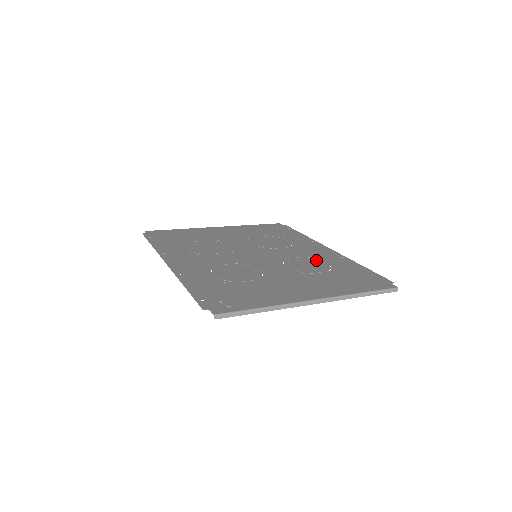
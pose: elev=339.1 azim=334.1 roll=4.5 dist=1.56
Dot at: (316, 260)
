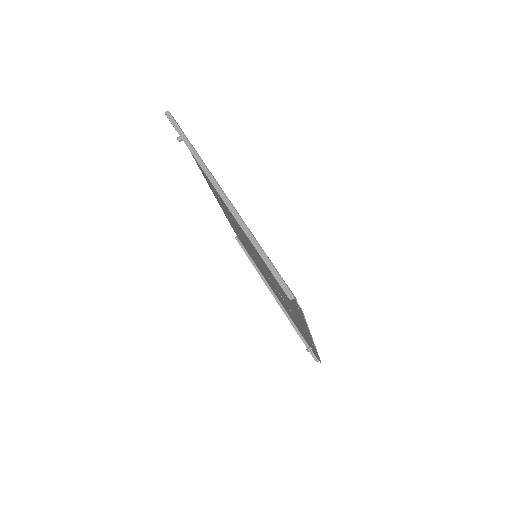
Dot at: occluded
